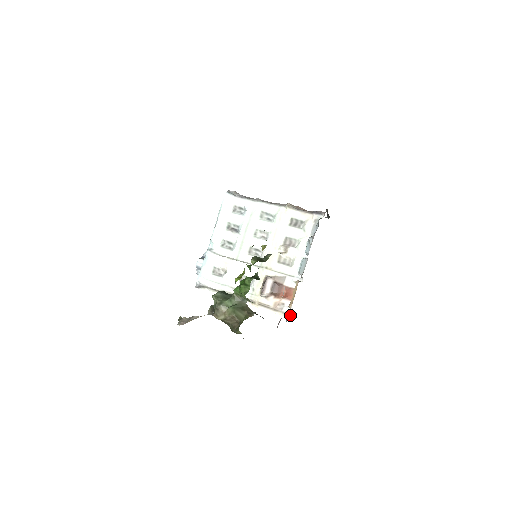
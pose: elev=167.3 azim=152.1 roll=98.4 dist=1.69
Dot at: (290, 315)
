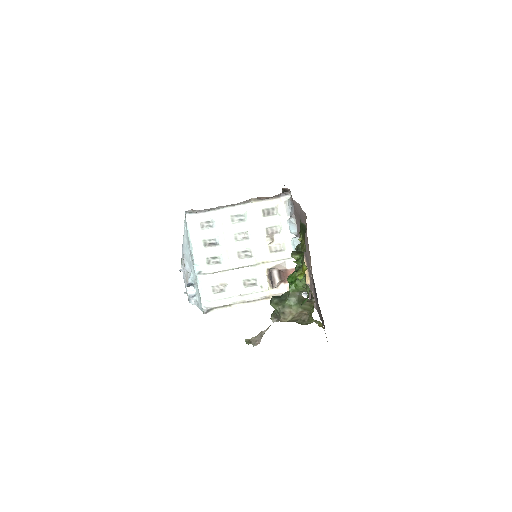
Dot at: occluded
